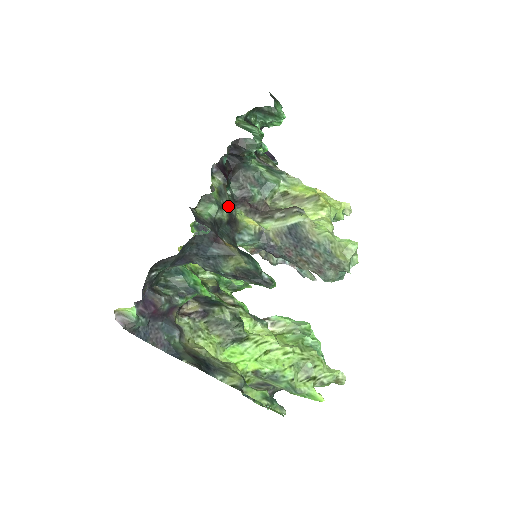
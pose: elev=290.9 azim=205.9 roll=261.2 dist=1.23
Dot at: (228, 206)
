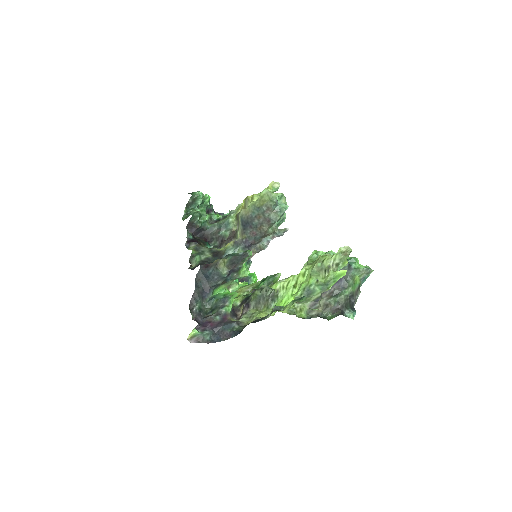
Dot at: (209, 251)
